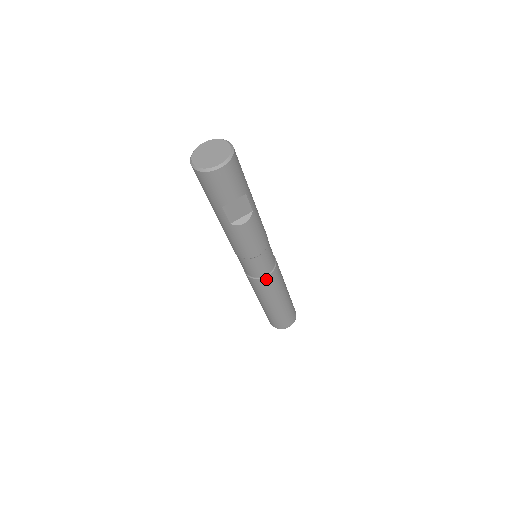
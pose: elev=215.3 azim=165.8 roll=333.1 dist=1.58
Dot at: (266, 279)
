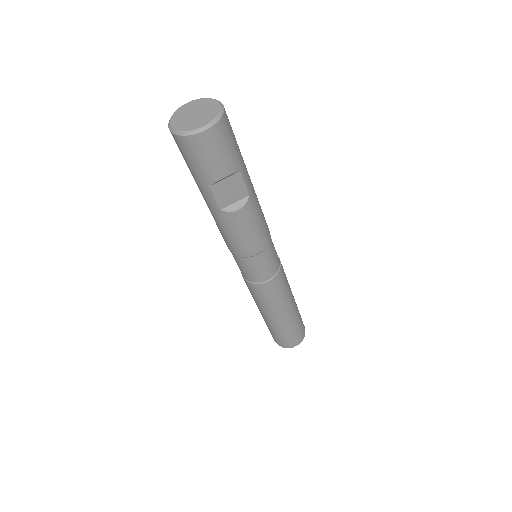
Dot at: (267, 285)
